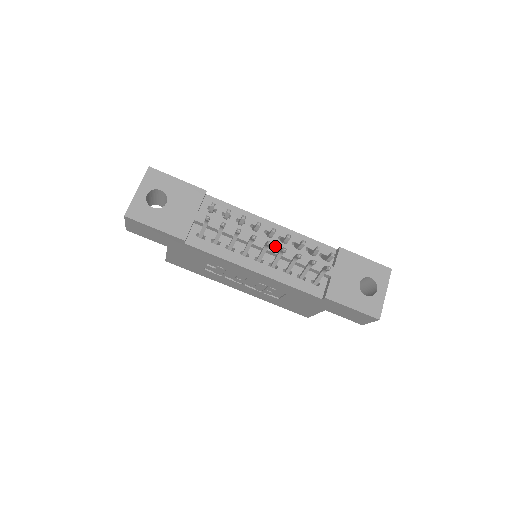
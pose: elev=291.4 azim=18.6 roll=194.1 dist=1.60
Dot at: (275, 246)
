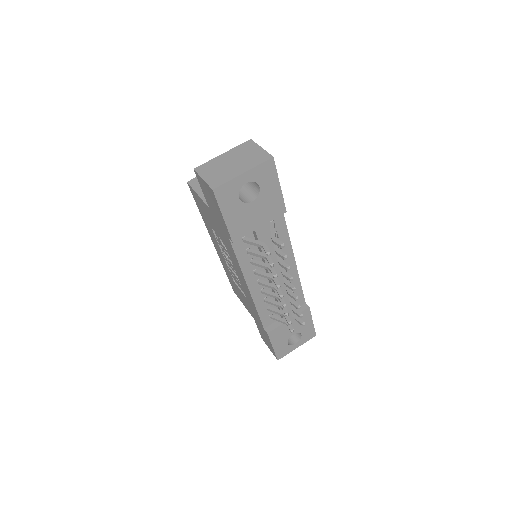
Dot at: occluded
